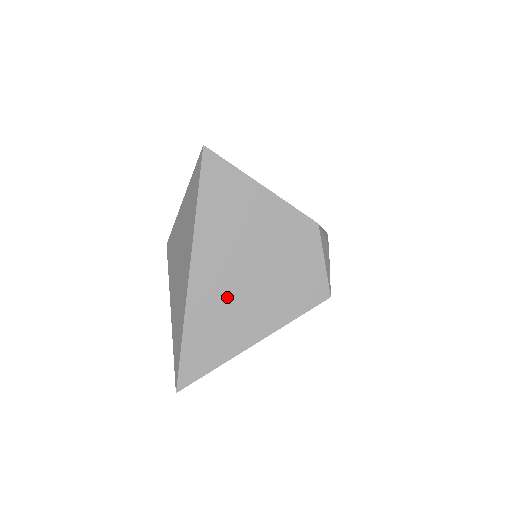
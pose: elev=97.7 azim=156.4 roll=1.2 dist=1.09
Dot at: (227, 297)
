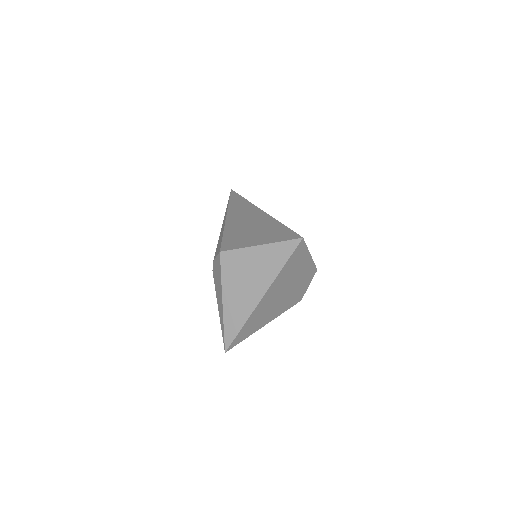
Dot at: (268, 307)
